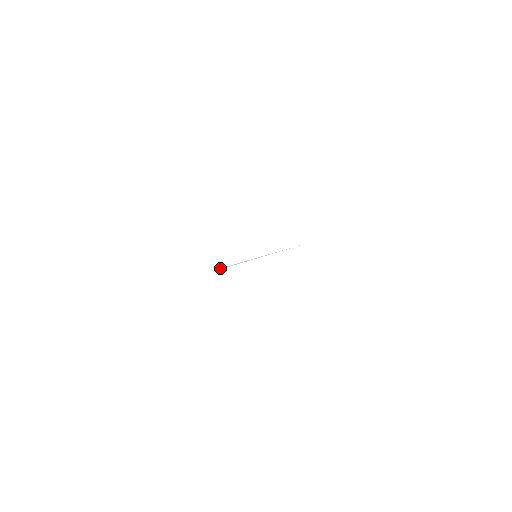
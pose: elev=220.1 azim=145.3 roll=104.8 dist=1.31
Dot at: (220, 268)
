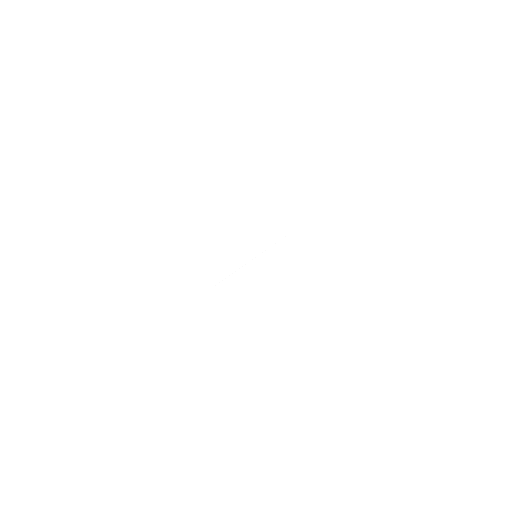
Dot at: occluded
